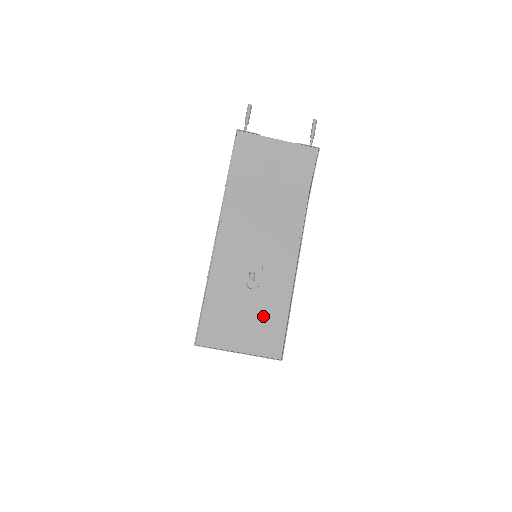
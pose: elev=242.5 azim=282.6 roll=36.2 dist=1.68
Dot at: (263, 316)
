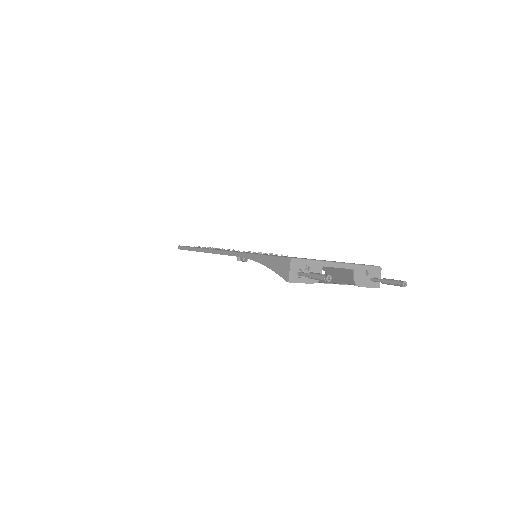
Dot at: occluded
